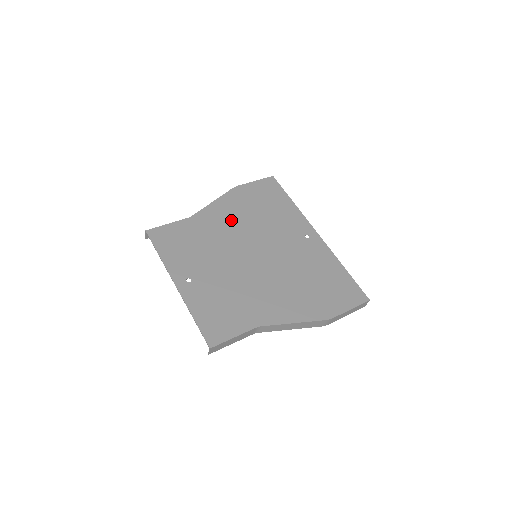
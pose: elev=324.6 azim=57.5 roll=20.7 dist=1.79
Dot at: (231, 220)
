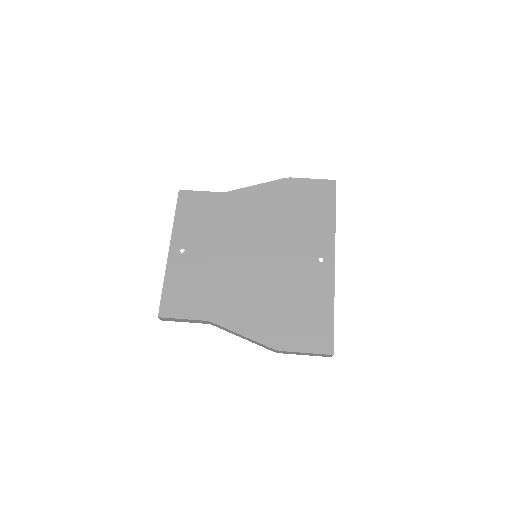
Dot at: (258, 211)
